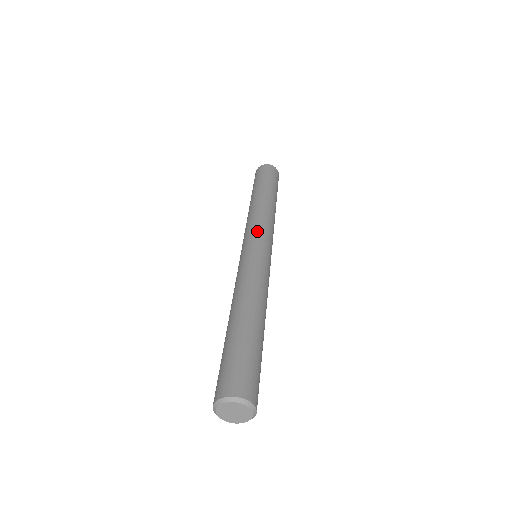
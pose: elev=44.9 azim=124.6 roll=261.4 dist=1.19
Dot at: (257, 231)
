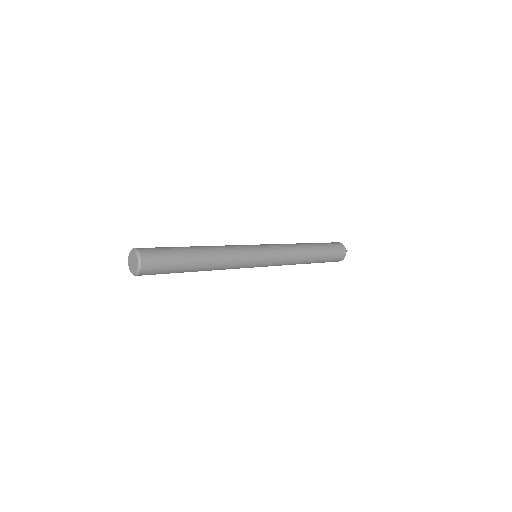
Dot at: occluded
